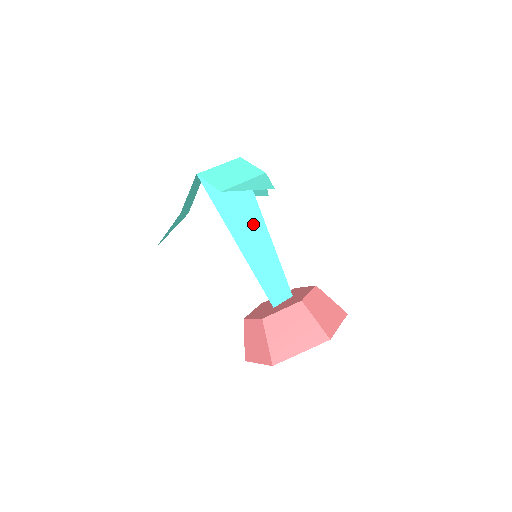
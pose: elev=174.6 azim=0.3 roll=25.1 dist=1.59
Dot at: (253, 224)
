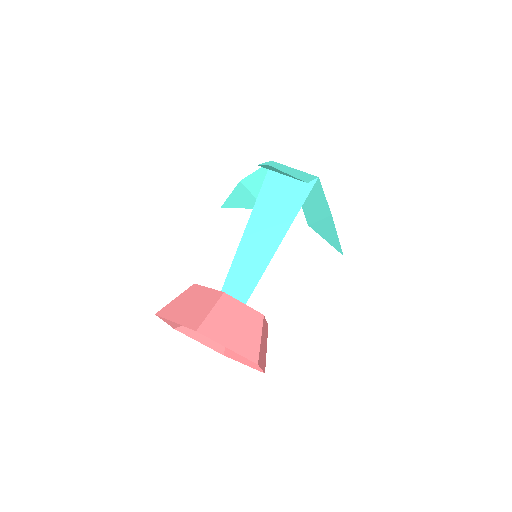
Dot at: (274, 227)
